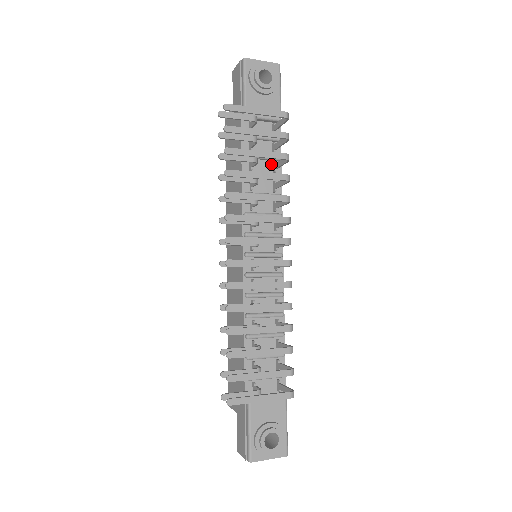
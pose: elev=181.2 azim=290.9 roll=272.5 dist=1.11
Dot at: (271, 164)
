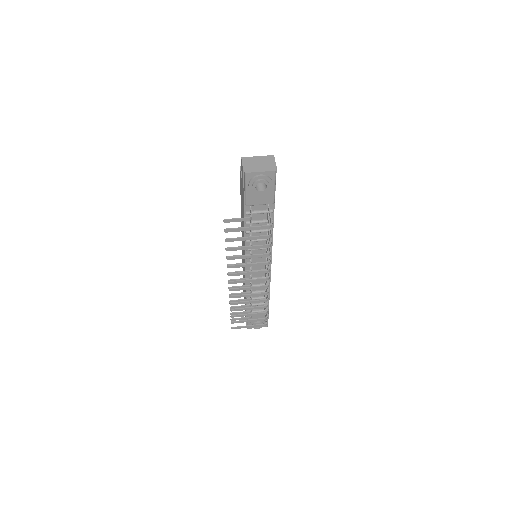
Dot at: (266, 223)
